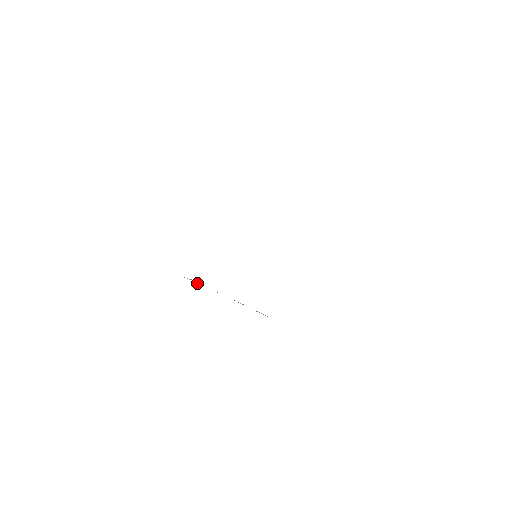
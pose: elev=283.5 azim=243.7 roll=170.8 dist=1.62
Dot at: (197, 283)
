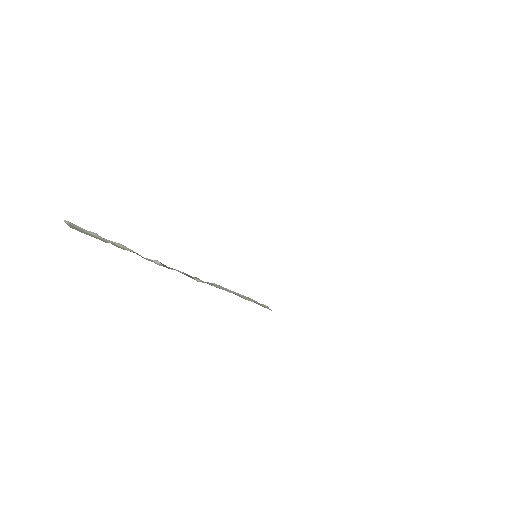
Dot at: occluded
